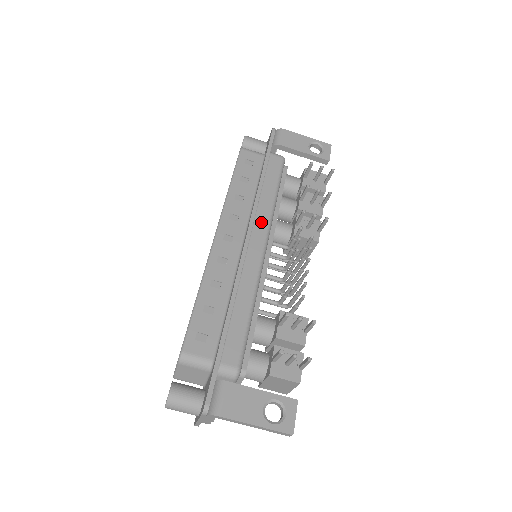
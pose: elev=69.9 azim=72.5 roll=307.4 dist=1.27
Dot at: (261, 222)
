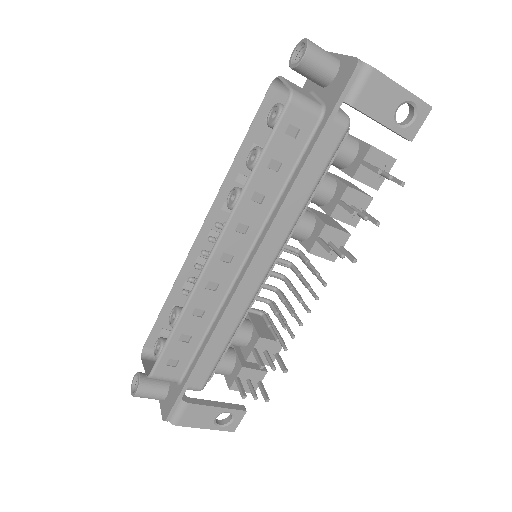
Dot at: (274, 240)
